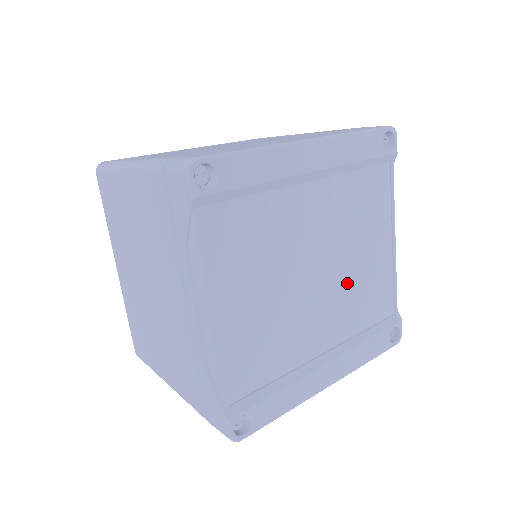
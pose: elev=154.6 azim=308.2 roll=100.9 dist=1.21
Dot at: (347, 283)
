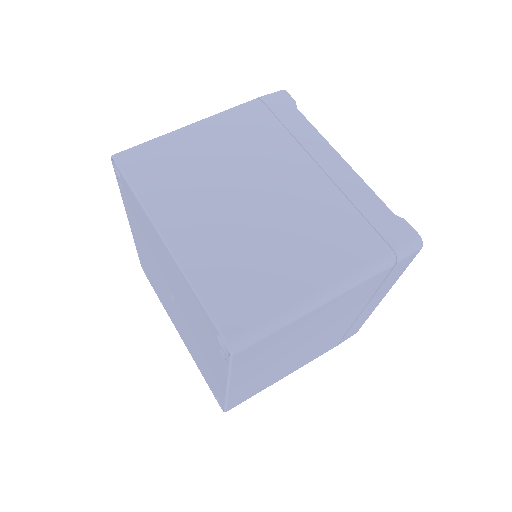
Dot at: occluded
